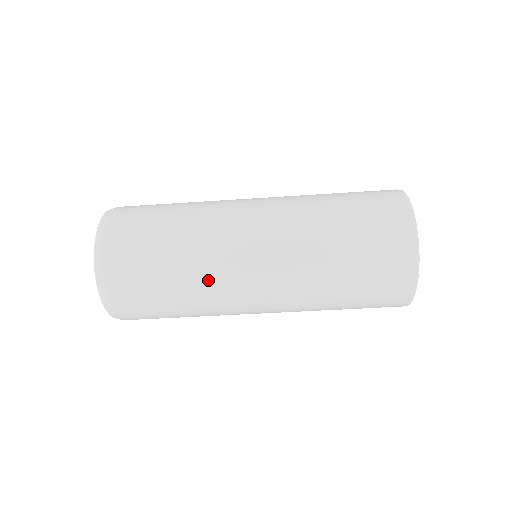
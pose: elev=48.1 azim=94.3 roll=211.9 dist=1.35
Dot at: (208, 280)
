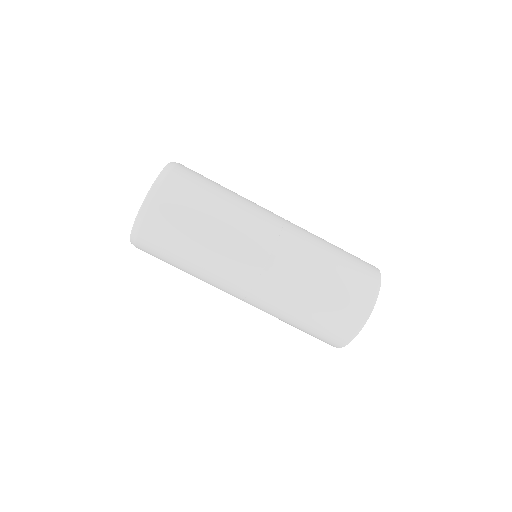
Dot at: (213, 270)
